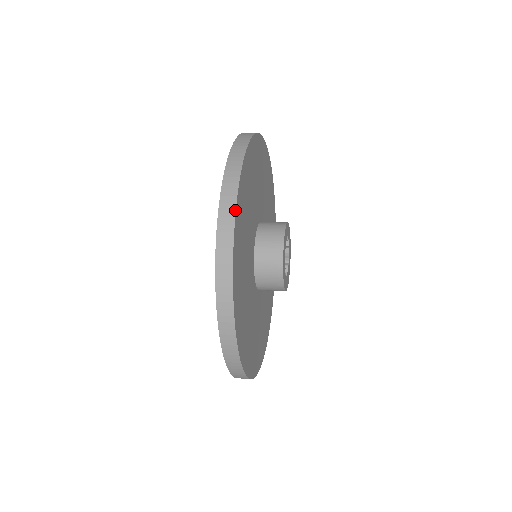
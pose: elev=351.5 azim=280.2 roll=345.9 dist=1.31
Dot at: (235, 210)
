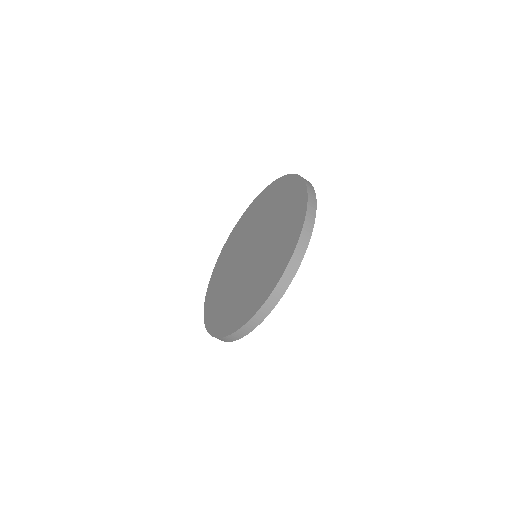
Dot at: occluded
